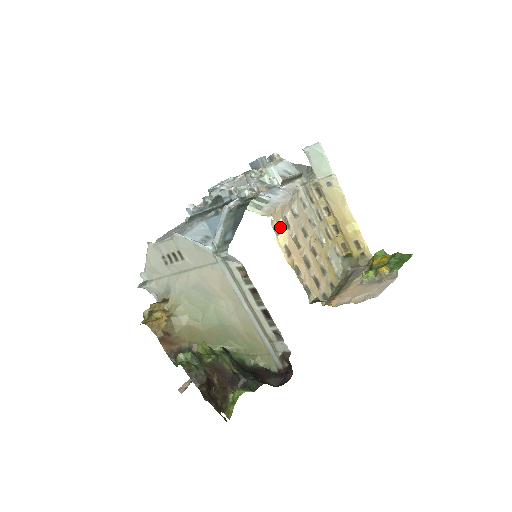
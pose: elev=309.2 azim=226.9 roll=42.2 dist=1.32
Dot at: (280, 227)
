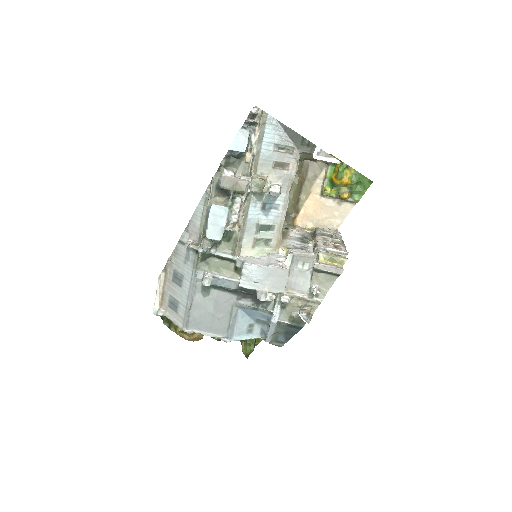
Dot at: occluded
